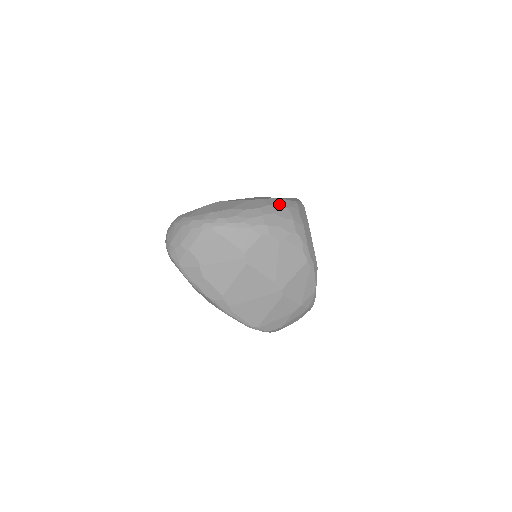
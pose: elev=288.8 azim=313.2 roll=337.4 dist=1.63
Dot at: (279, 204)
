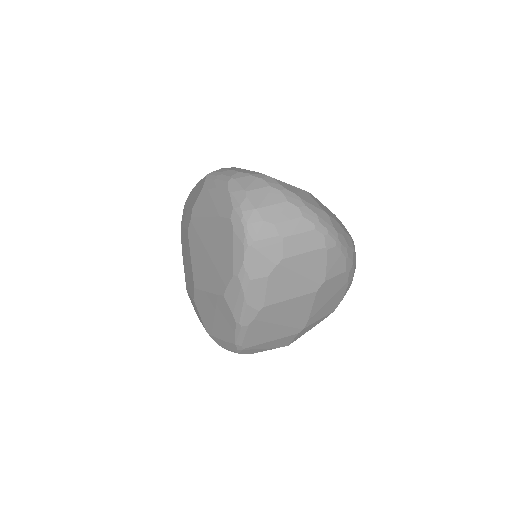
Dot at: occluded
